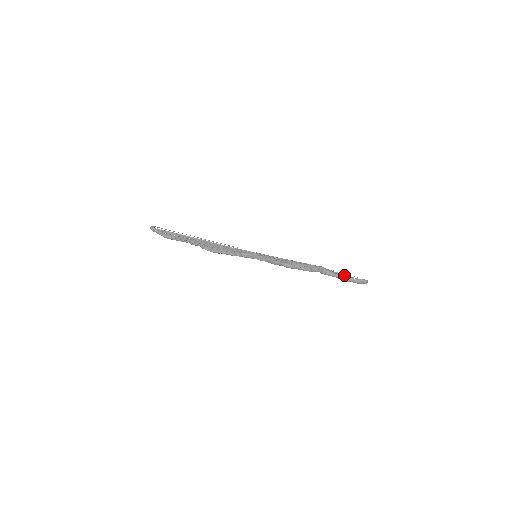
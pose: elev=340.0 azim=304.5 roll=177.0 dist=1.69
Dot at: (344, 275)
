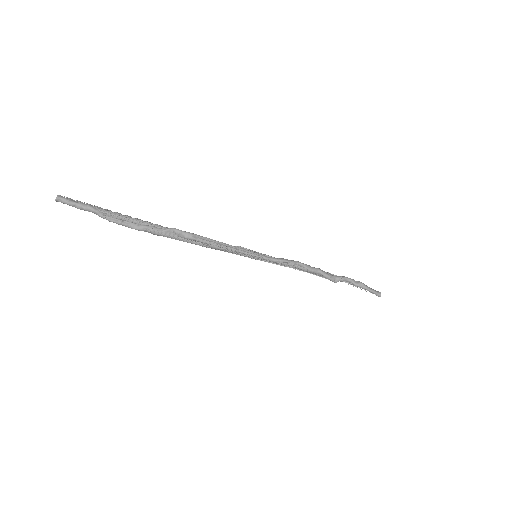
Dot at: occluded
